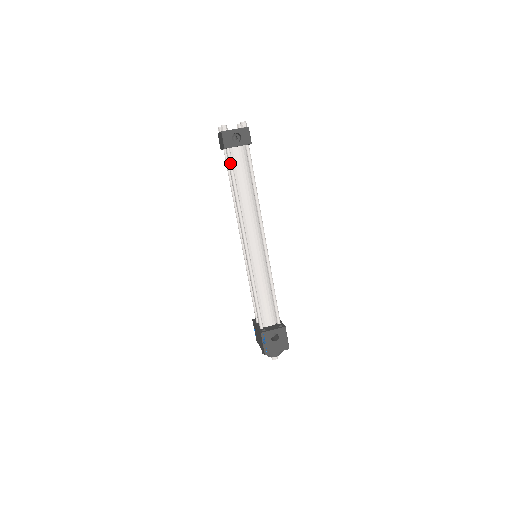
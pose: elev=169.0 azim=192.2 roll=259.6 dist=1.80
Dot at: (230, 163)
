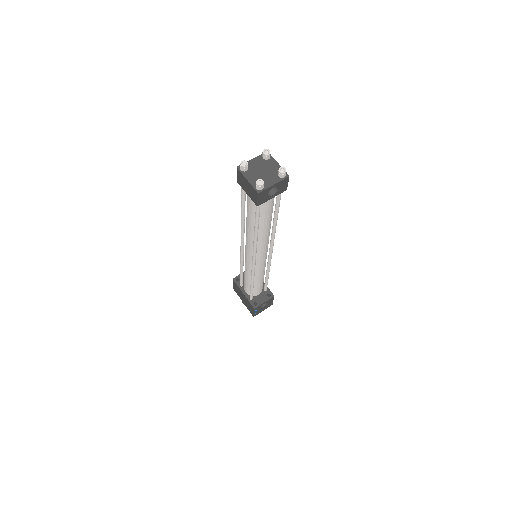
Dot at: (258, 213)
